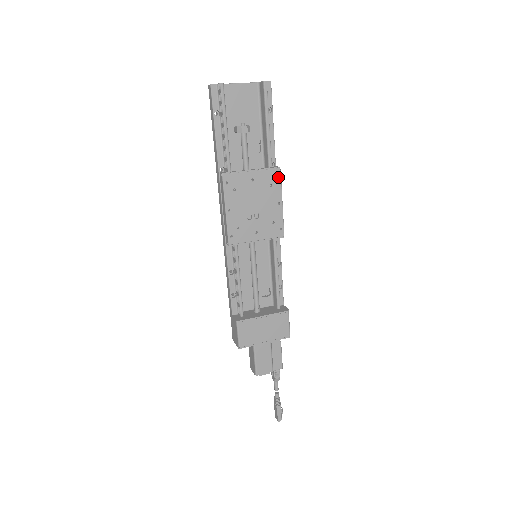
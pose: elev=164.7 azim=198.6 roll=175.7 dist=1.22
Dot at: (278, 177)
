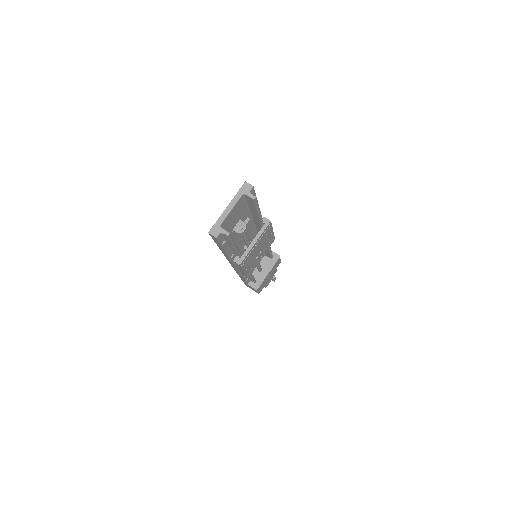
Dot at: (269, 225)
